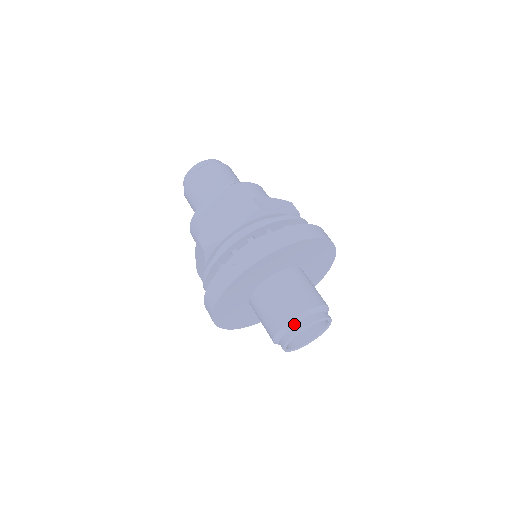
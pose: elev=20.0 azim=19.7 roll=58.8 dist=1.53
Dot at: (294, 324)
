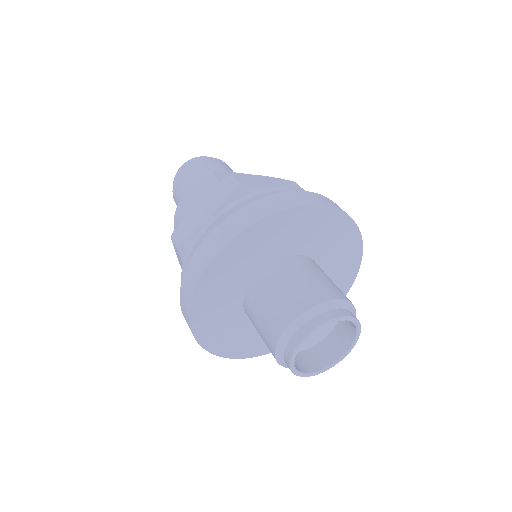
Dot at: (335, 307)
